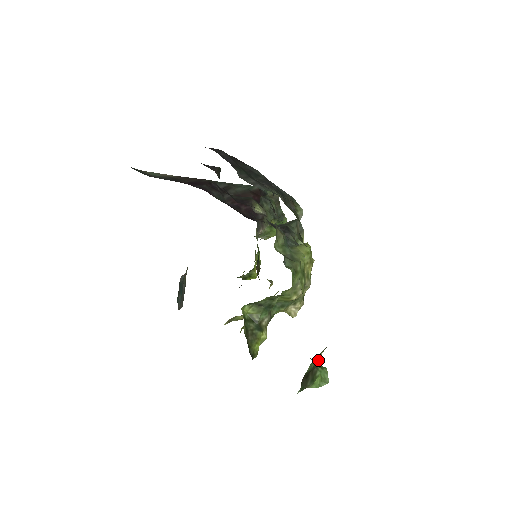
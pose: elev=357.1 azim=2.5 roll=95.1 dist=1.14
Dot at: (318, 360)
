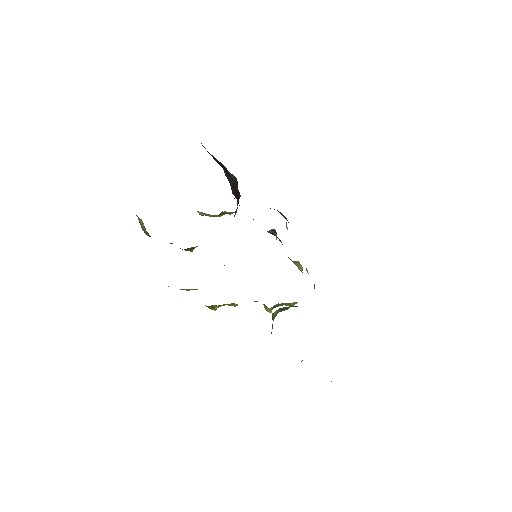
Dot at: occluded
